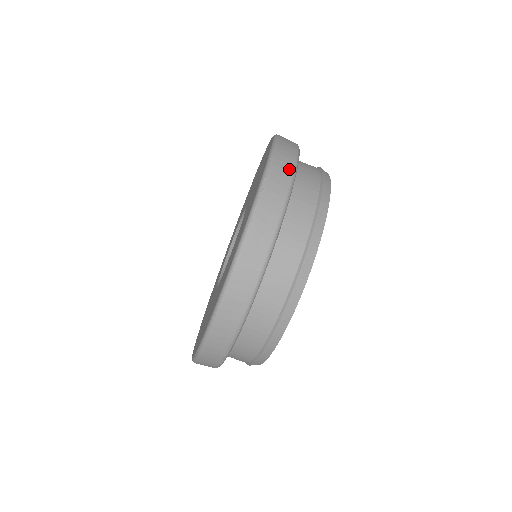
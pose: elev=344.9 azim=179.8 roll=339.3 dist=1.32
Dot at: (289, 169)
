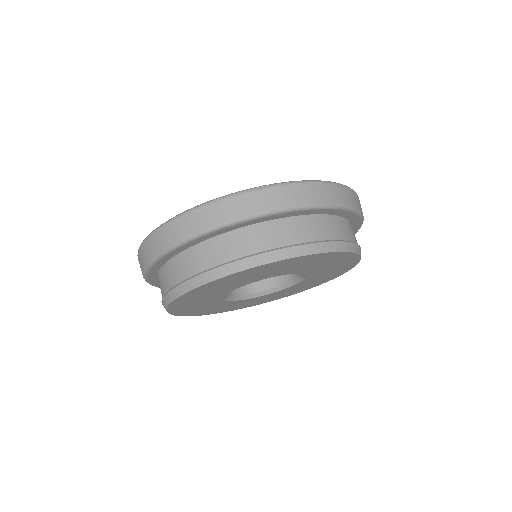
Dot at: (298, 201)
